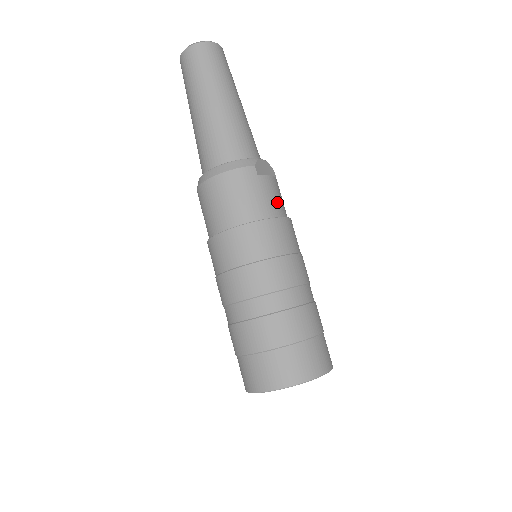
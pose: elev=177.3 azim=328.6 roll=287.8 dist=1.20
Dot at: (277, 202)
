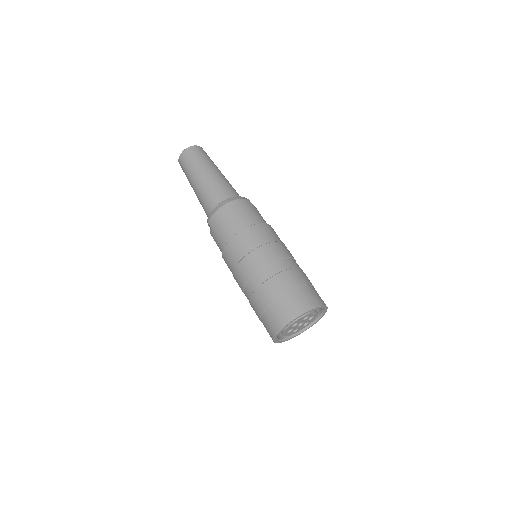
Dot at: (265, 221)
